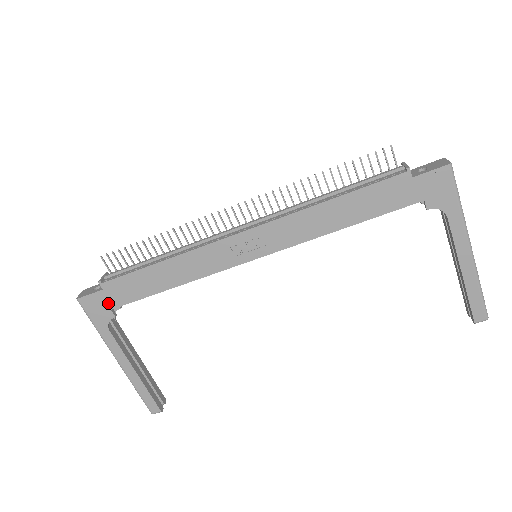
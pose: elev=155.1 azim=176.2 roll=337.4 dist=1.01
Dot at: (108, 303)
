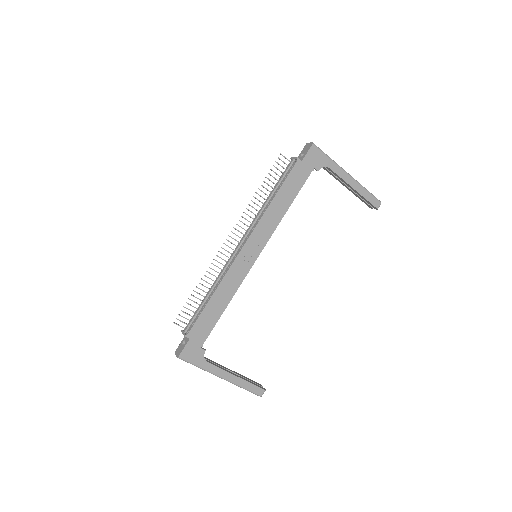
Dot at: (197, 345)
